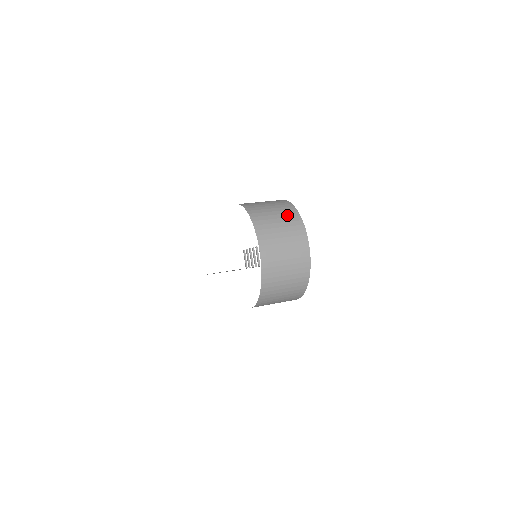
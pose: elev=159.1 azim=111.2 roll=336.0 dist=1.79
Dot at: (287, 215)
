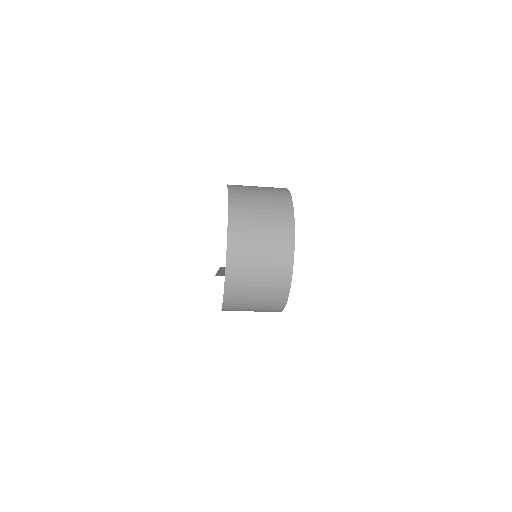
Dot at: (276, 202)
